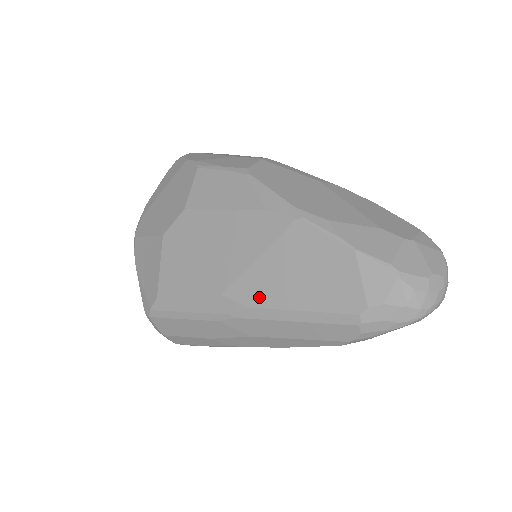
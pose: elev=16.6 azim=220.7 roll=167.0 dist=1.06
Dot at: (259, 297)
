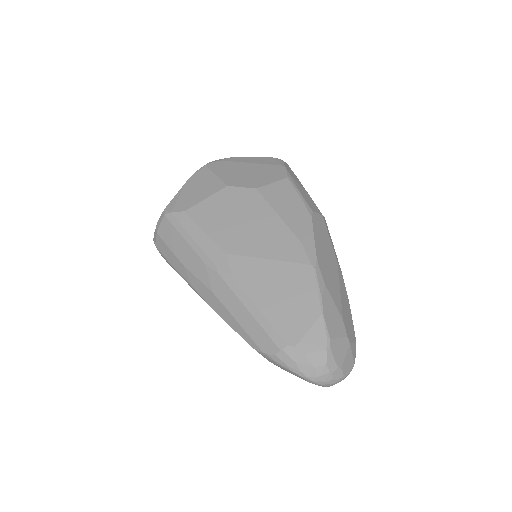
Dot at: (245, 278)
